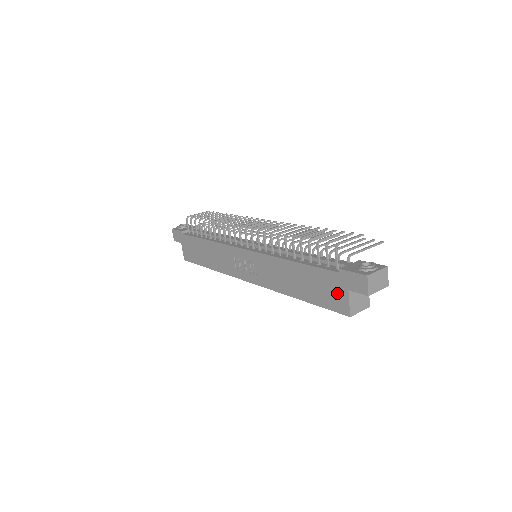
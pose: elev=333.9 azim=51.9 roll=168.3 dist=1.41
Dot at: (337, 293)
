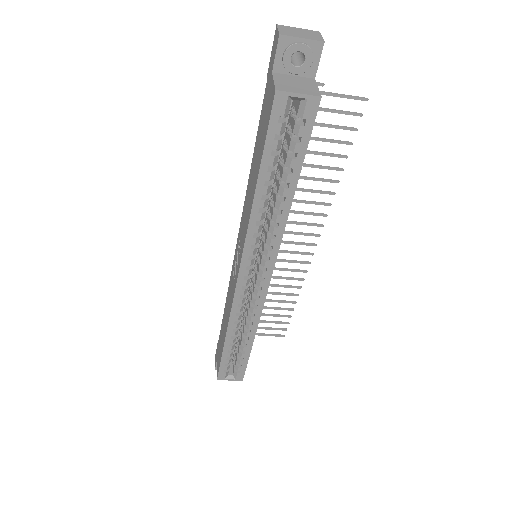
Dot at: (268, 98)
